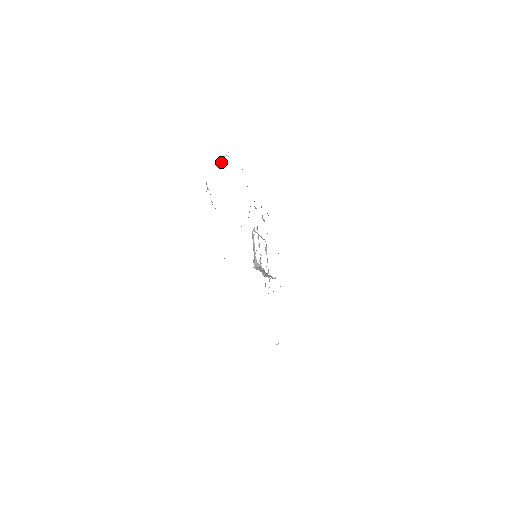
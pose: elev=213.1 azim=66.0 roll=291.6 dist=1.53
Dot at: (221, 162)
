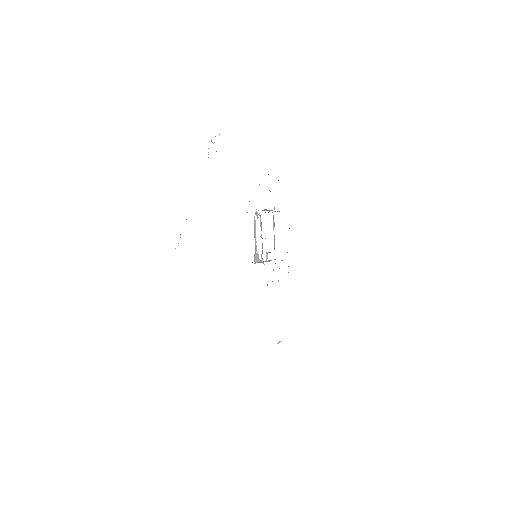
Dot at: occluded
